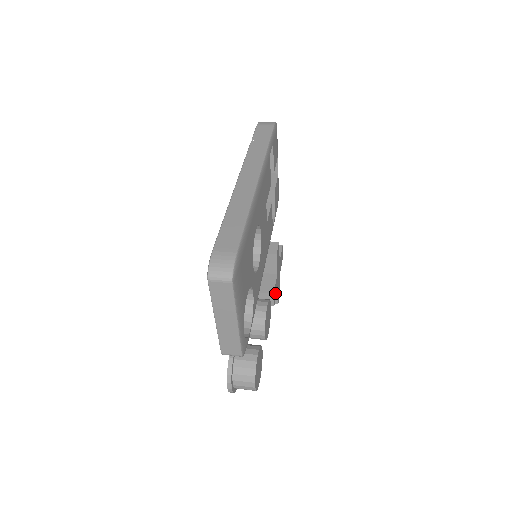
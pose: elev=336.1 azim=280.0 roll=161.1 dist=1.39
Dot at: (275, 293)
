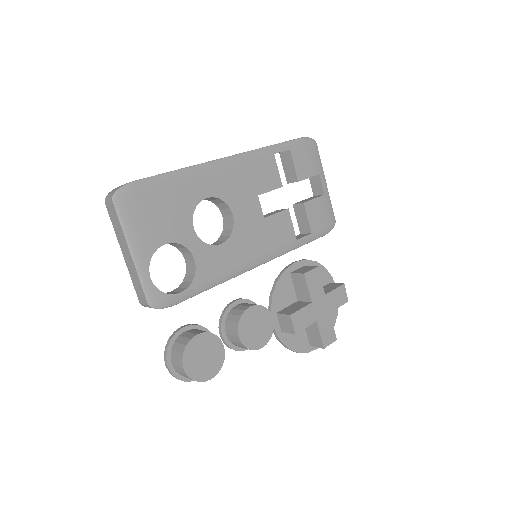
Dot at: (302, 321)
